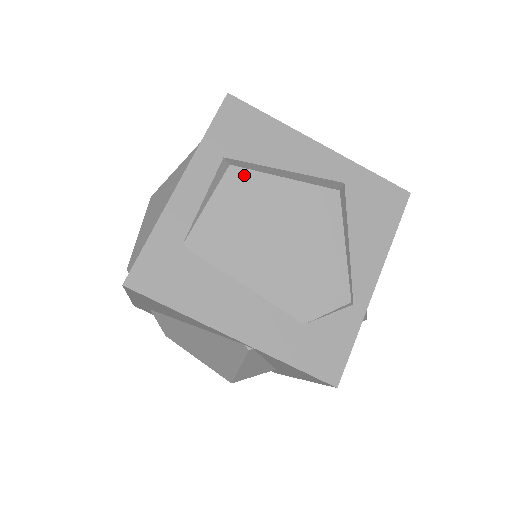
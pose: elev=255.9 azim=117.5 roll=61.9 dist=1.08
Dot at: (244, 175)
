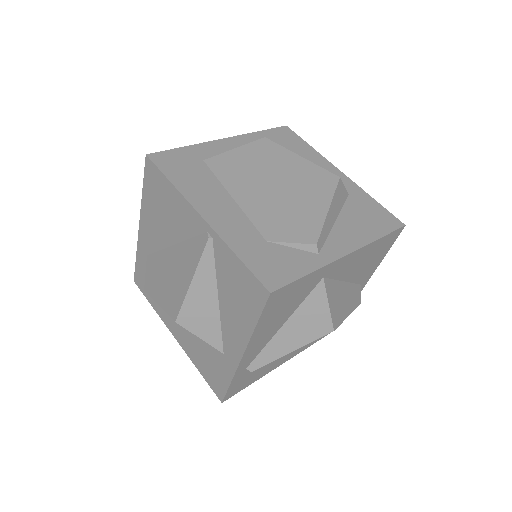
Dot at: (272, 145)
